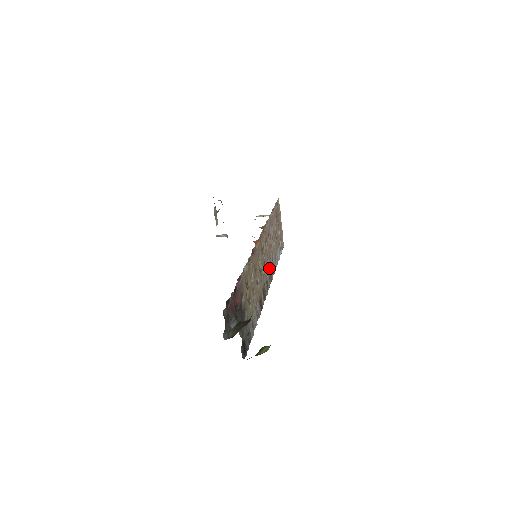
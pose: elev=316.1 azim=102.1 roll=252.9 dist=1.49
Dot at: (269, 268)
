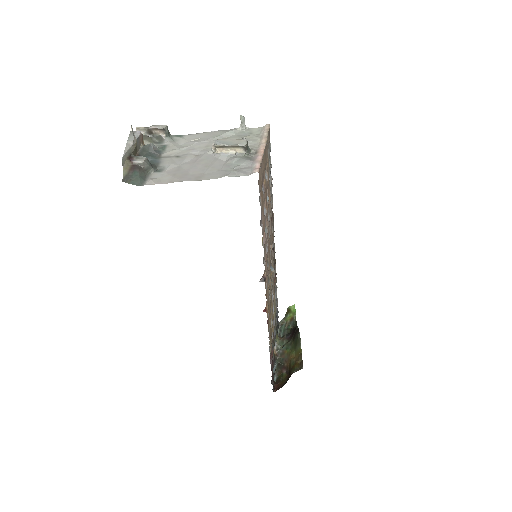
Dot at: (271, 237)
